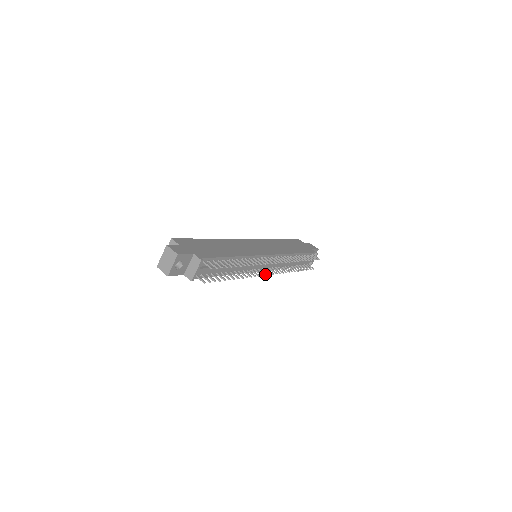
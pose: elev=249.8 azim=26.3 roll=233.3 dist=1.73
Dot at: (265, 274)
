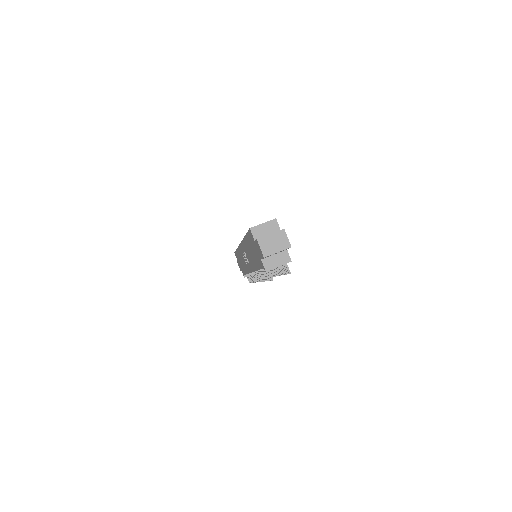
Dot at: occluded
